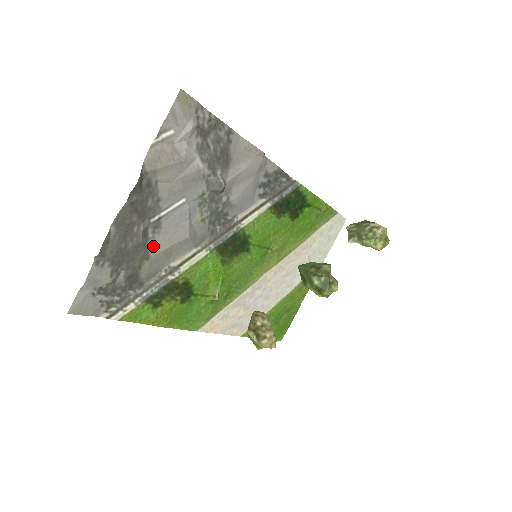
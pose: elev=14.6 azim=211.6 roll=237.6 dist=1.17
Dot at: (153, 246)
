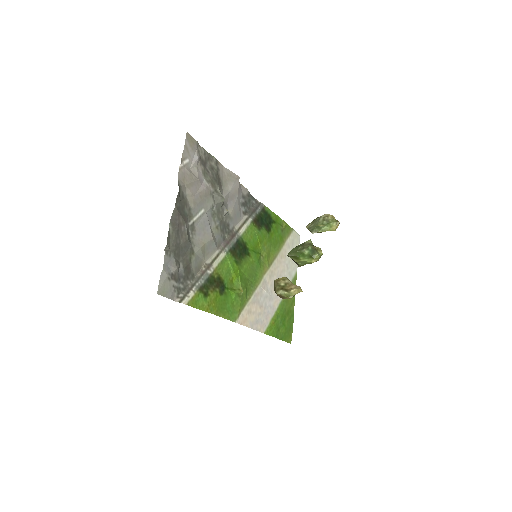
Dot at: (194, 244)
